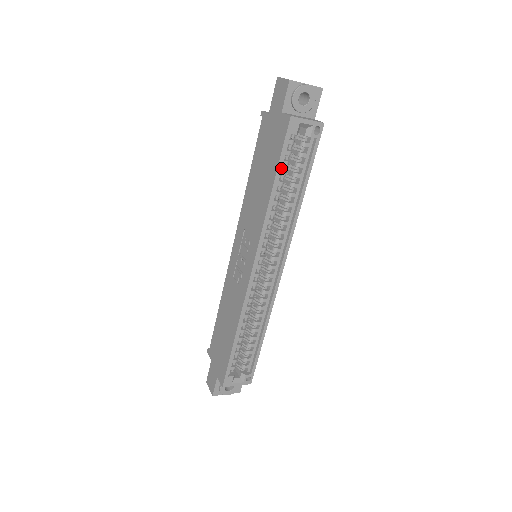
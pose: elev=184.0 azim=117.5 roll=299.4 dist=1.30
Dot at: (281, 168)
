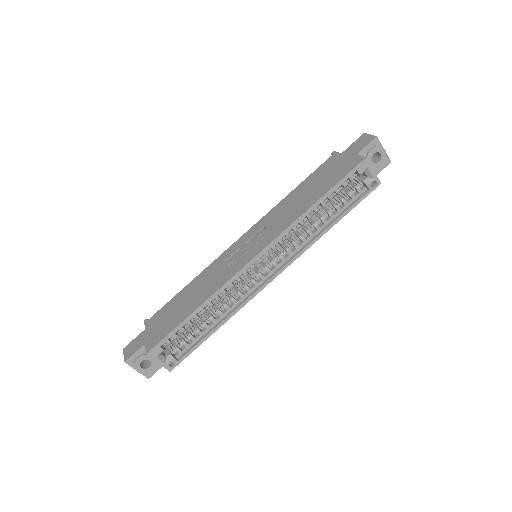
Dot at: (332, 192)
